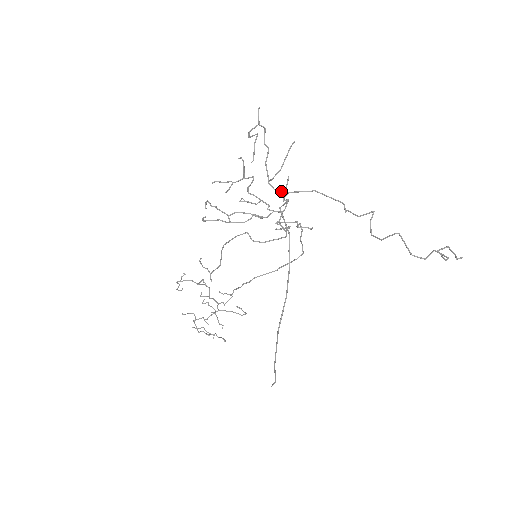
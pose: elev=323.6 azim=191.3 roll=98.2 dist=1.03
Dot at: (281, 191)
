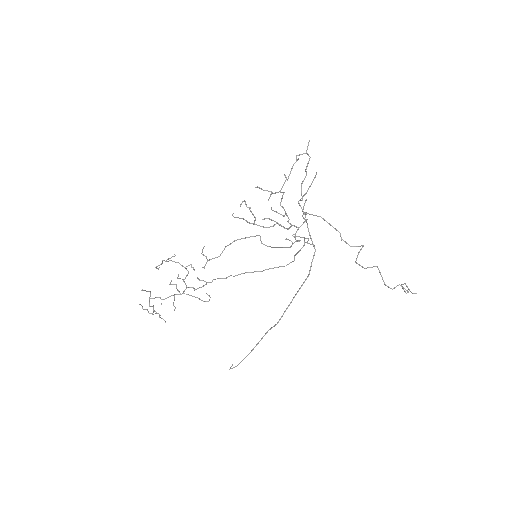
Dot at: occluded
